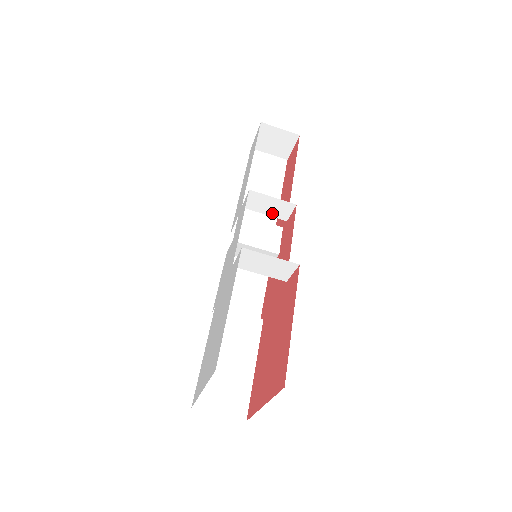
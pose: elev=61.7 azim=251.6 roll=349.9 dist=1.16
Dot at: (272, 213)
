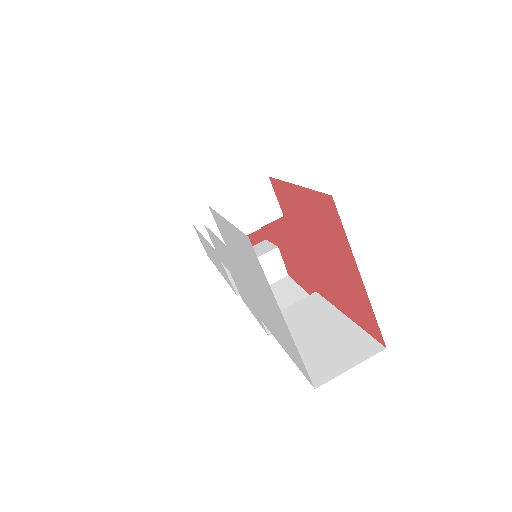
Dot at: occluded
